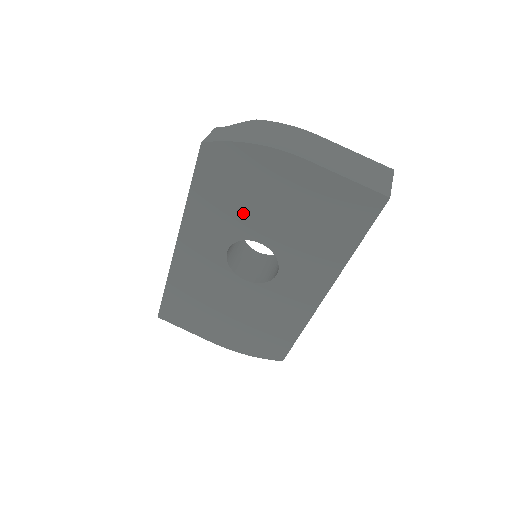
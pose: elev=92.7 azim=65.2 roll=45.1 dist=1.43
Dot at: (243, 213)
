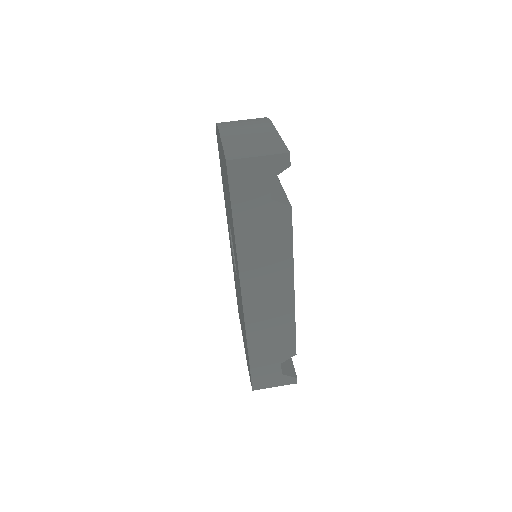
Dot at: (225, 194)
